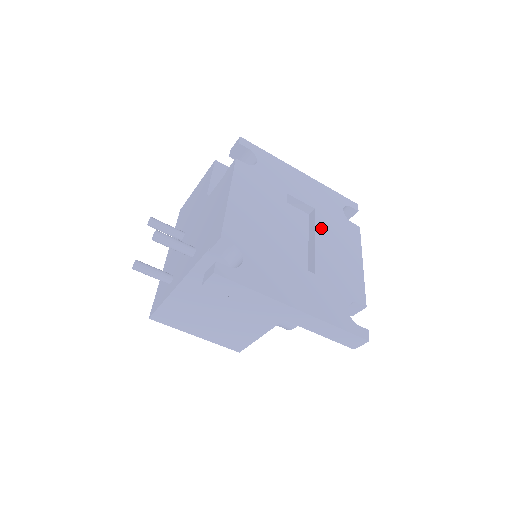
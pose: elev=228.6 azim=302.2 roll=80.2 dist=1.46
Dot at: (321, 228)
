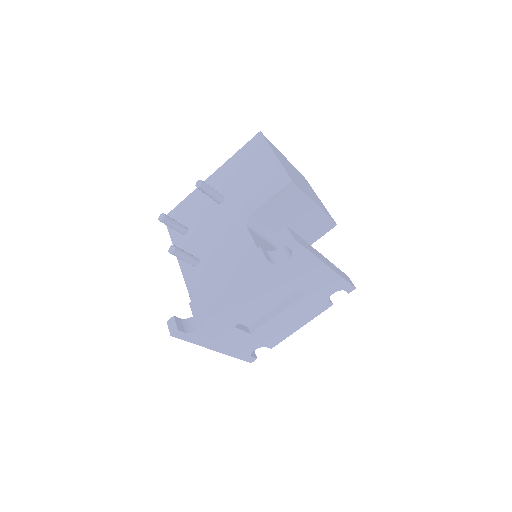
Dot at: (292, 307)
